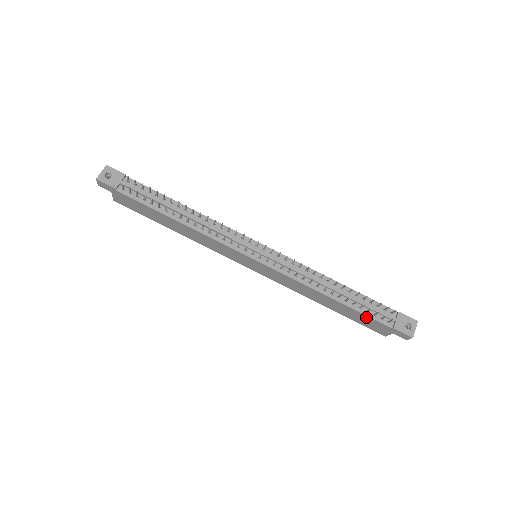
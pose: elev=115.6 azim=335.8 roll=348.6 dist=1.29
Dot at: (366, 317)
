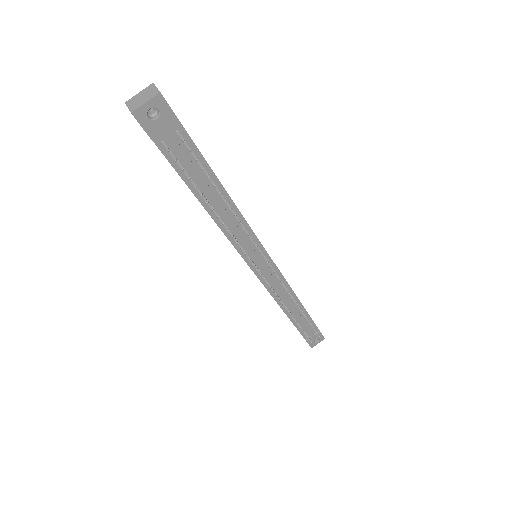
Dot at: occluded
